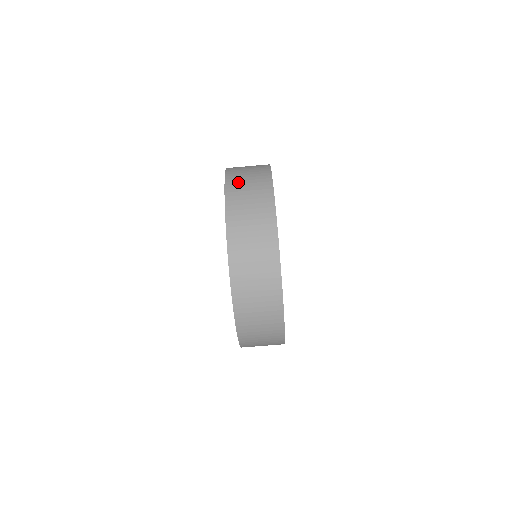
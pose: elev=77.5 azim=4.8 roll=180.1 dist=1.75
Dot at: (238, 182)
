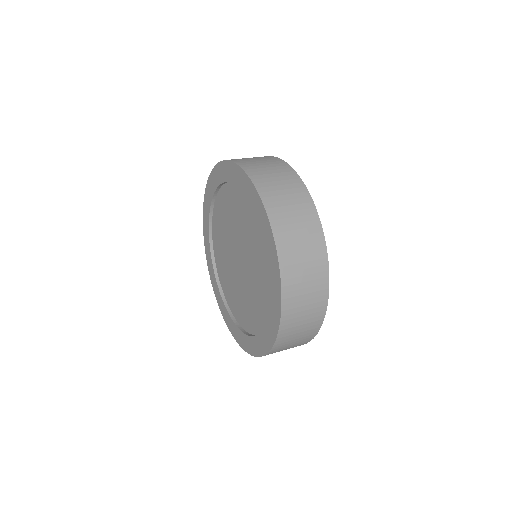
Dot at: occluded
